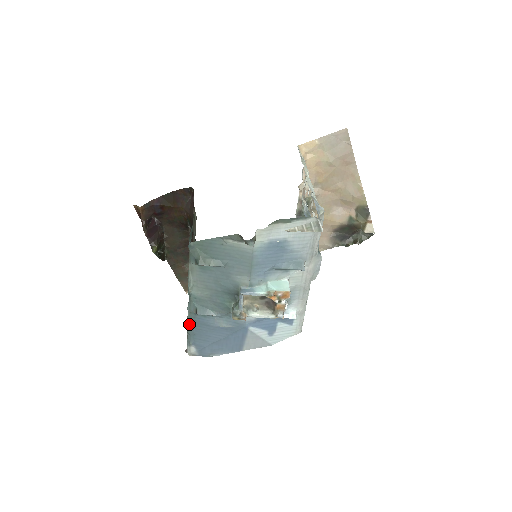
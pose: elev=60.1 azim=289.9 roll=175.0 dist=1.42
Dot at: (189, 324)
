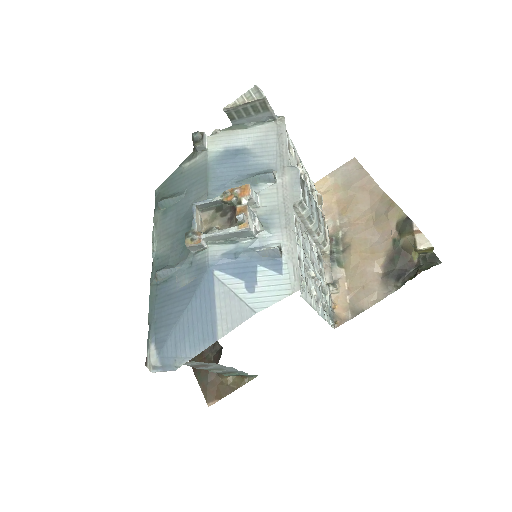
Dot at: (150, 306)
